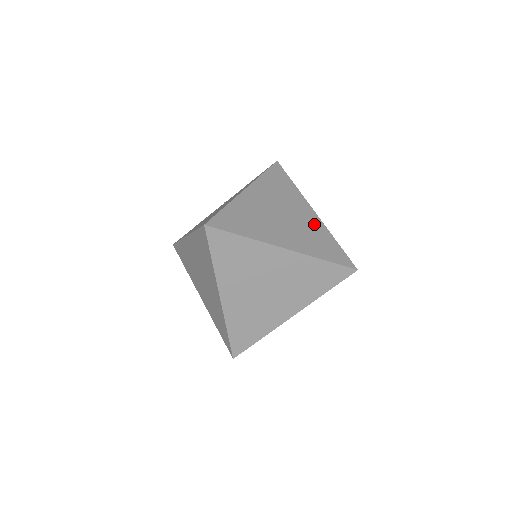
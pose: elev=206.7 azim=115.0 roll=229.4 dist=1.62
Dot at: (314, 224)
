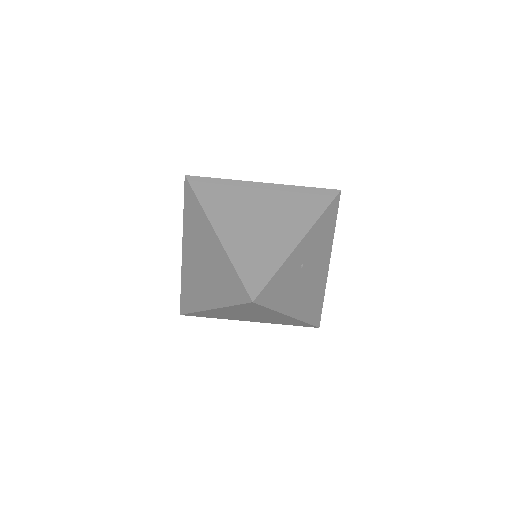
Dot at: occluded
